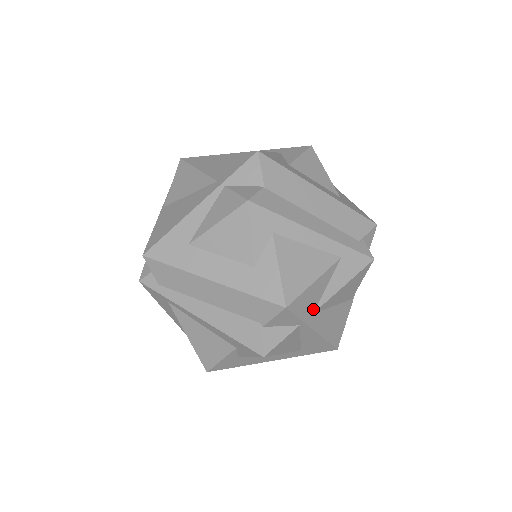
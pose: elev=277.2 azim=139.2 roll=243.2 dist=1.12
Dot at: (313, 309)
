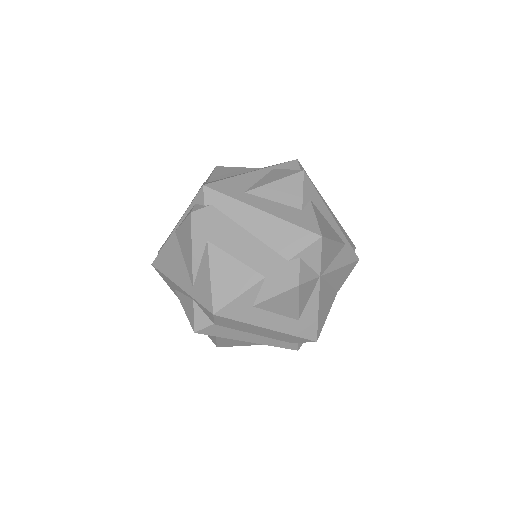
Dot at: occluded
